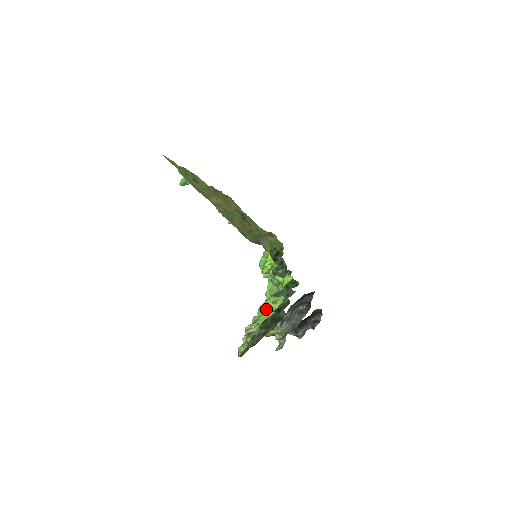
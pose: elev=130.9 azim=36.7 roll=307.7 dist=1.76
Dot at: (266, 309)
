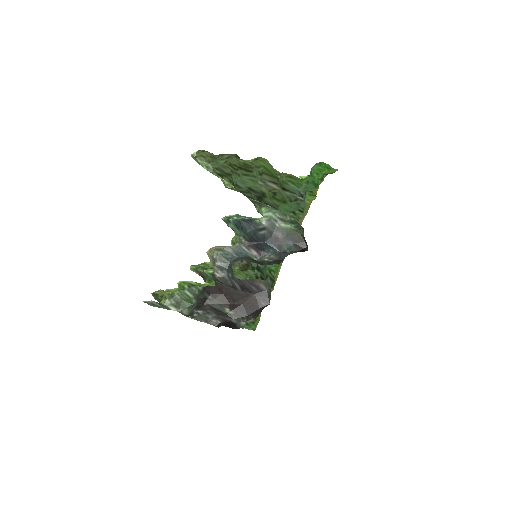
Dot at: (267, 182)
